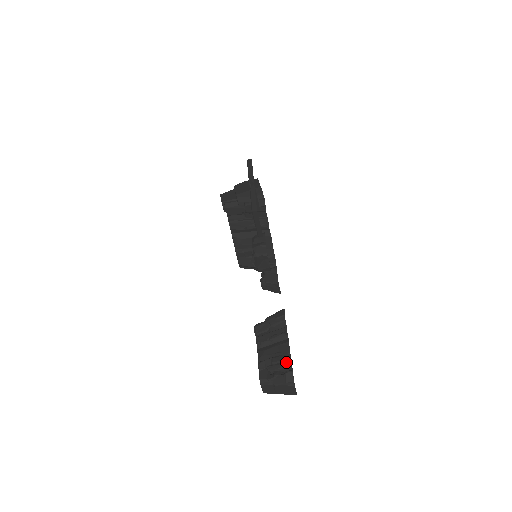
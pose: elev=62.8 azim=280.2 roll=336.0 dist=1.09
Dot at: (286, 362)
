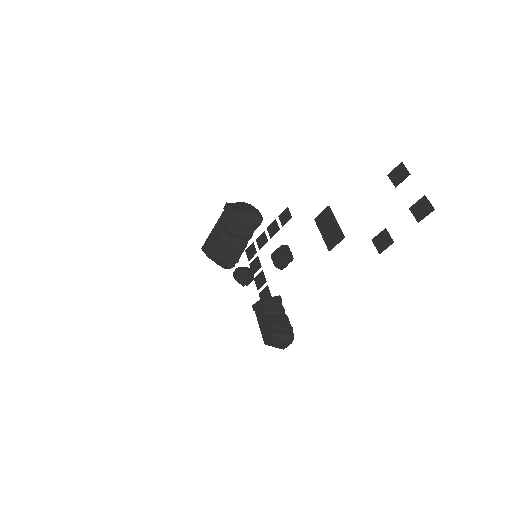
Dot at: (290, 327)
